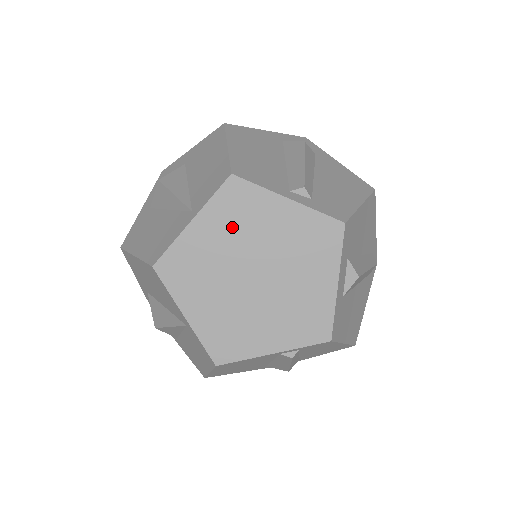
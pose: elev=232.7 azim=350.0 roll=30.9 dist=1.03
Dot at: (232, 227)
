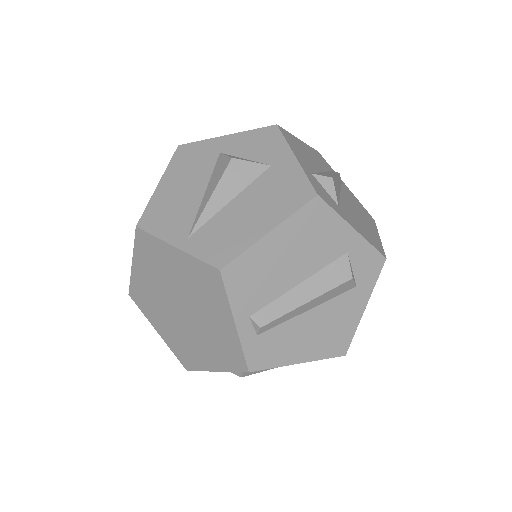
Dot at: (192, 282)
